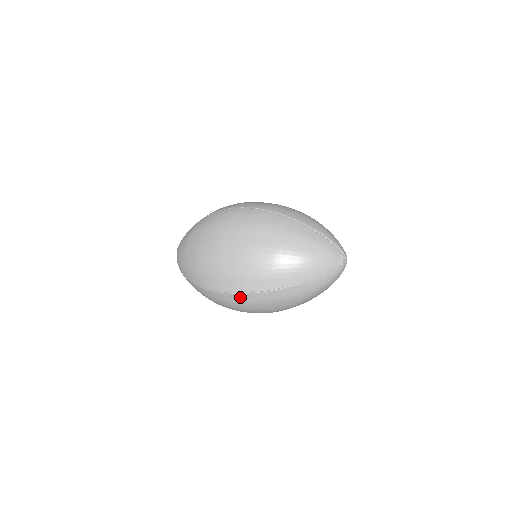
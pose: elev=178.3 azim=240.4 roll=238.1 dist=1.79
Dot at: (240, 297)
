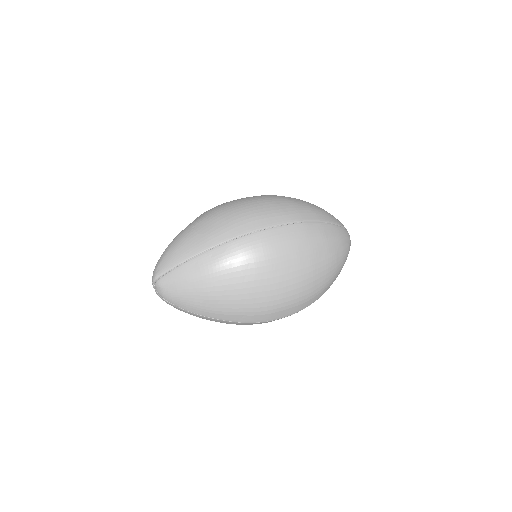
Dot at: occluded
